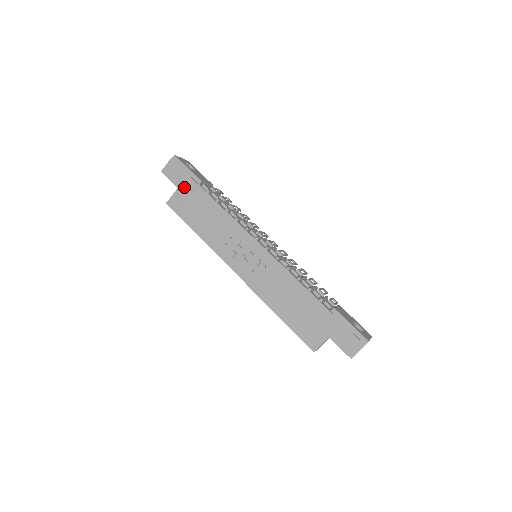
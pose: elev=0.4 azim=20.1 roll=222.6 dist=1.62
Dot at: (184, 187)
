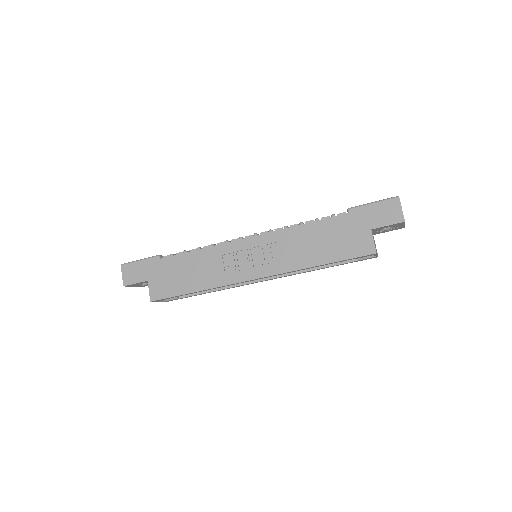
Dot at: (151, 274)
